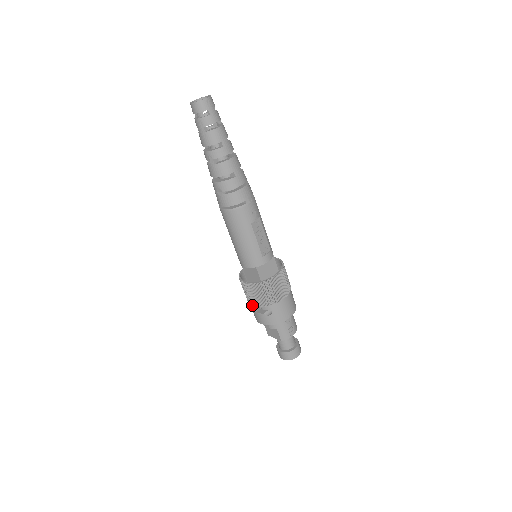
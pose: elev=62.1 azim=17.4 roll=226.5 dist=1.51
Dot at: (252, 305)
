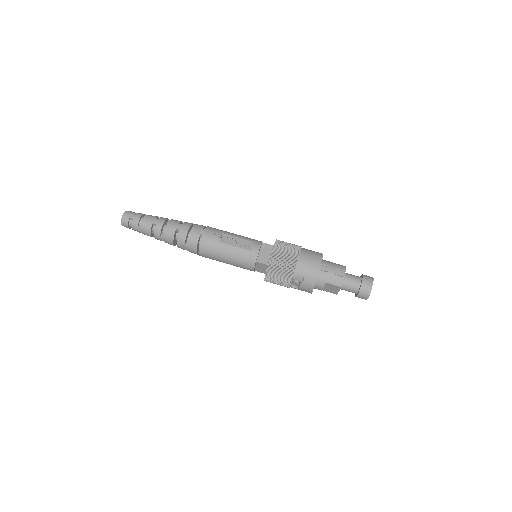
Dot at: (293, 287)
